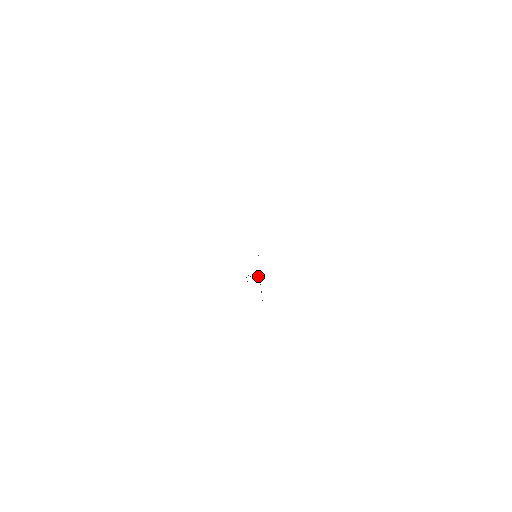
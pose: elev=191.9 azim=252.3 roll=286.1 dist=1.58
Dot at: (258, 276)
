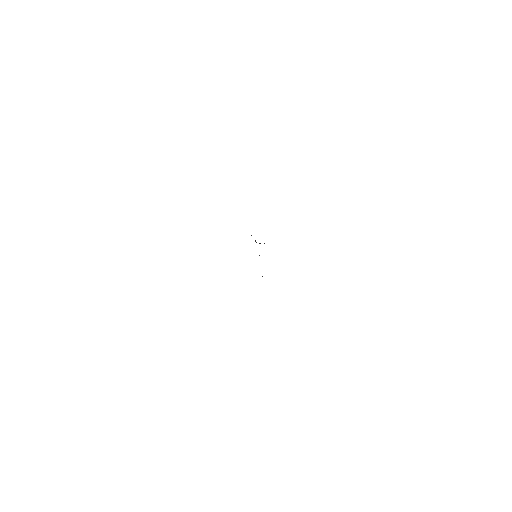
Dot at: occluded
